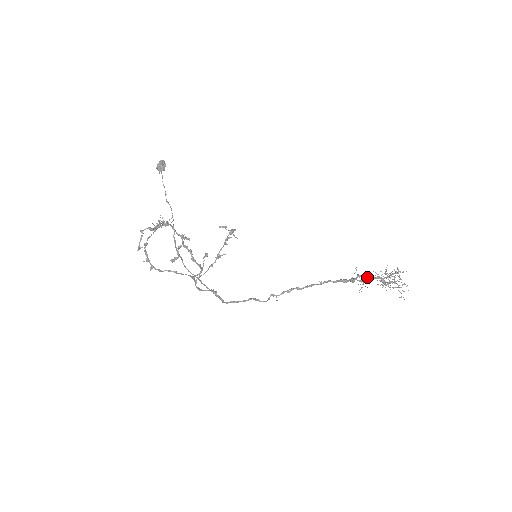
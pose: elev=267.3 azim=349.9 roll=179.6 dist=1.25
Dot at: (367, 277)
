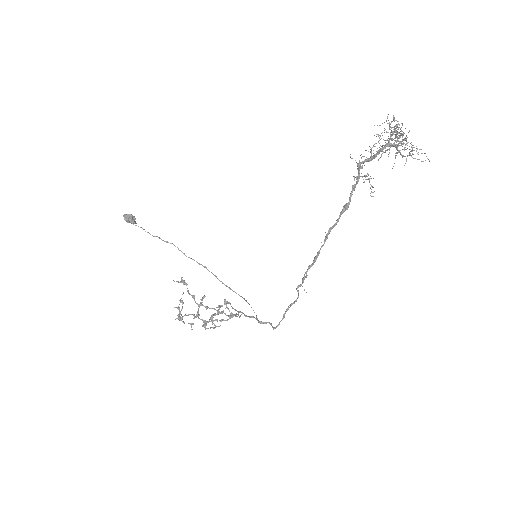
Dot at: (369, 159)
